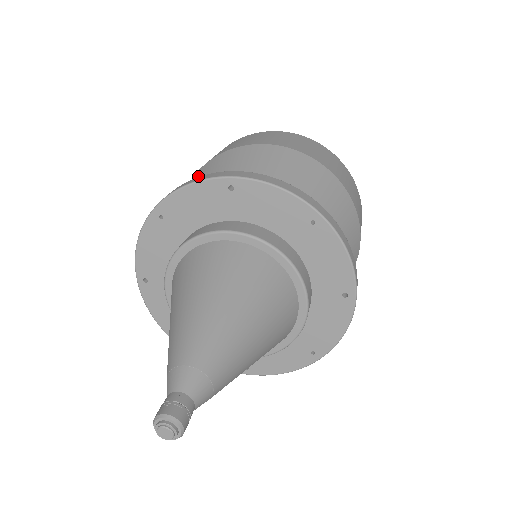
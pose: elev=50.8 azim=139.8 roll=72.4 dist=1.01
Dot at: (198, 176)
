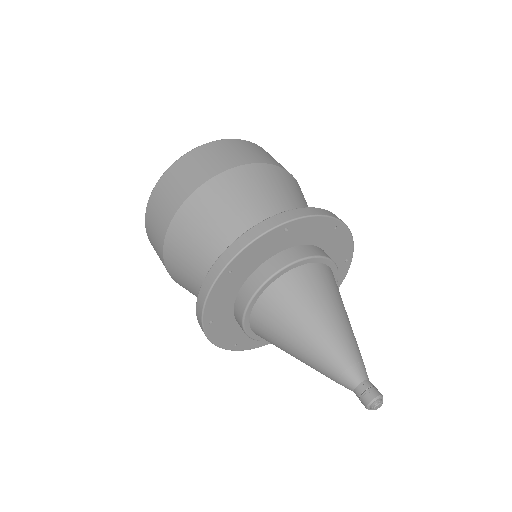
Dot at: (190, 213)
